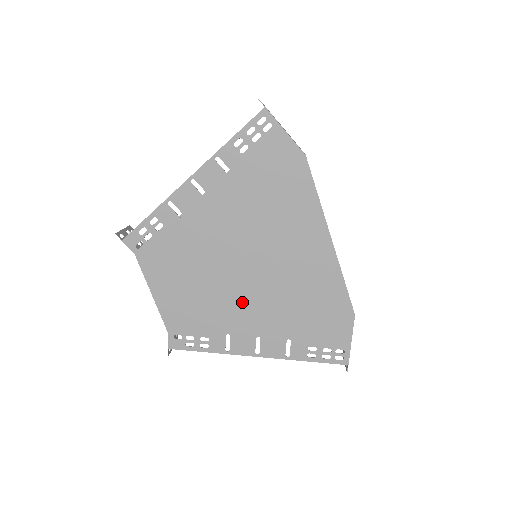
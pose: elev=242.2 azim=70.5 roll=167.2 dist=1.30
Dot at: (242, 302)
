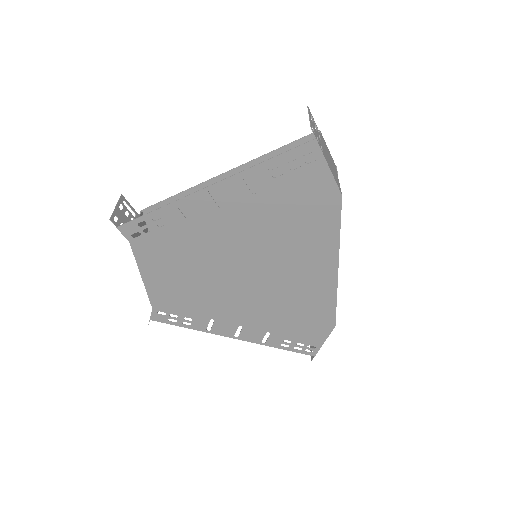
Dot at: (233, 299)
